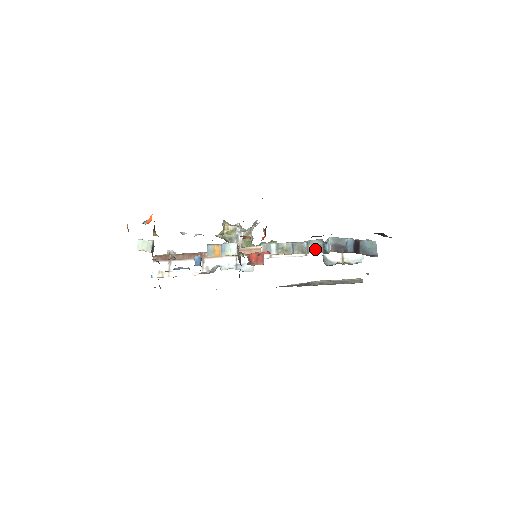
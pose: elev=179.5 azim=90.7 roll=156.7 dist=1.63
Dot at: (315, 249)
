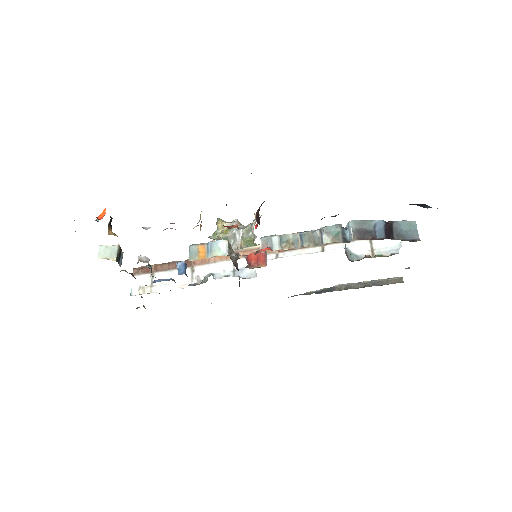
Dot at: (331, 238)
